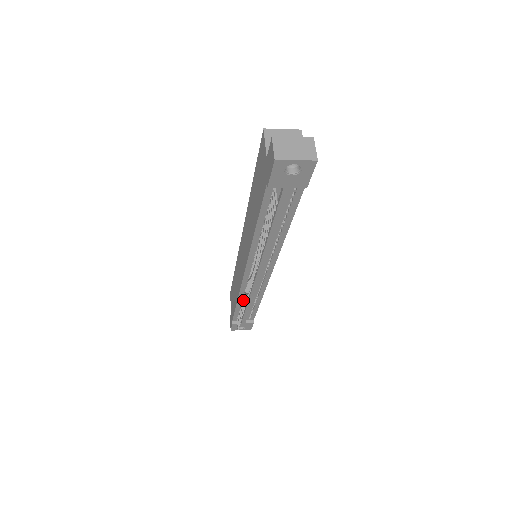
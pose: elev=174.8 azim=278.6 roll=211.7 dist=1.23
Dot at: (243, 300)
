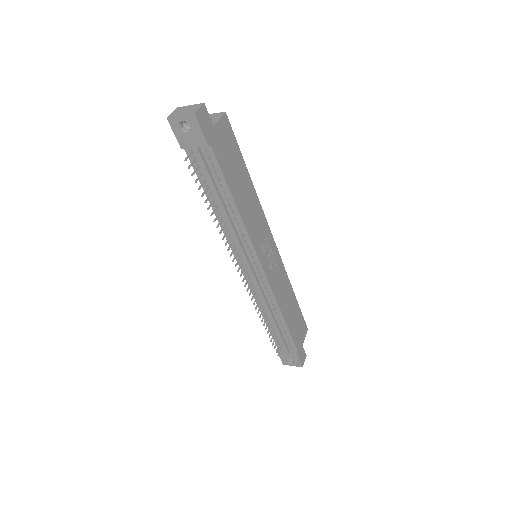
Dot at: (262, 310)
